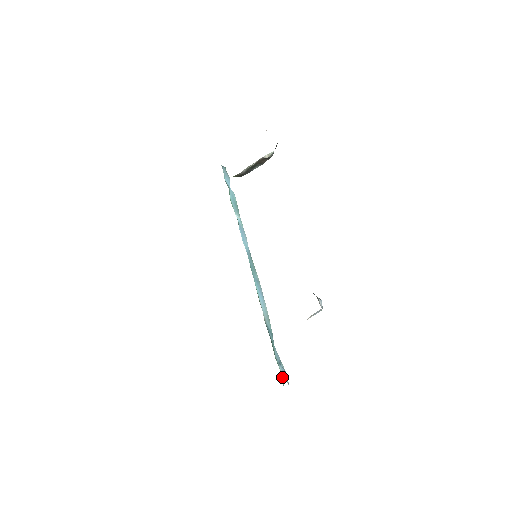
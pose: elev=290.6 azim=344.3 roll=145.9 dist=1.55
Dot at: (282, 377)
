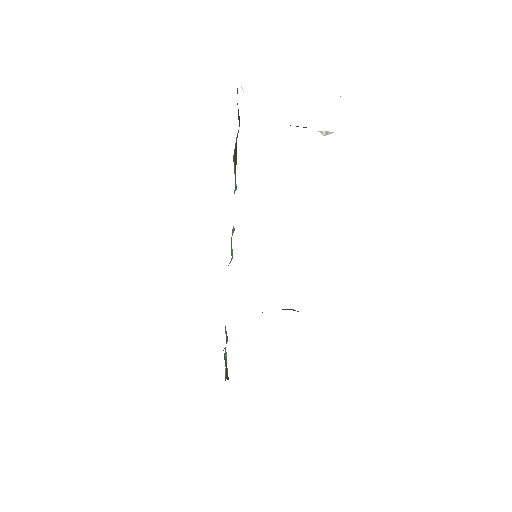
Dot at: occluded
